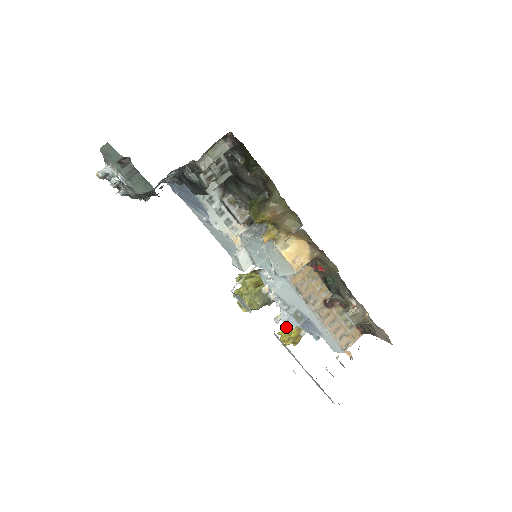
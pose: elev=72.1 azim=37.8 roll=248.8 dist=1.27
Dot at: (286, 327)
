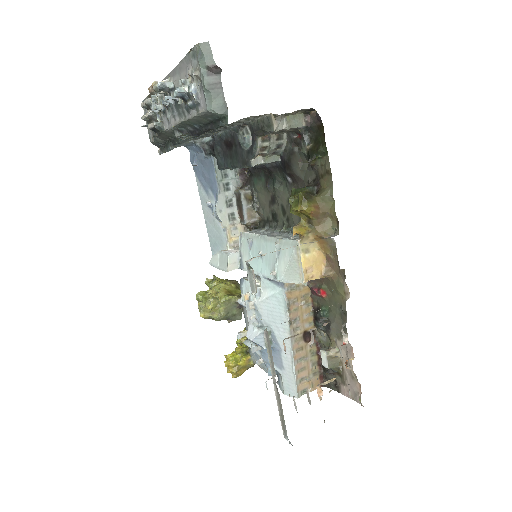
Dot at: (236, 352)
